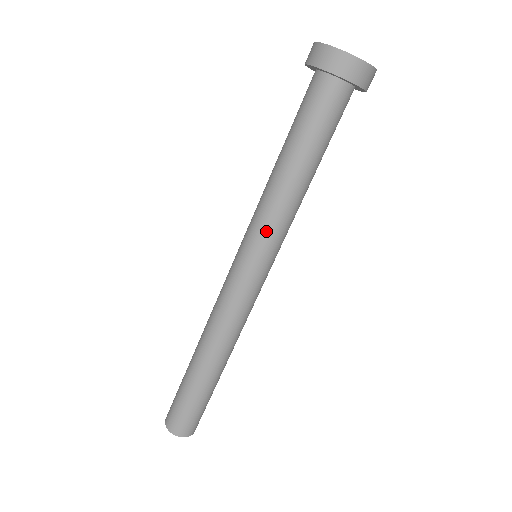
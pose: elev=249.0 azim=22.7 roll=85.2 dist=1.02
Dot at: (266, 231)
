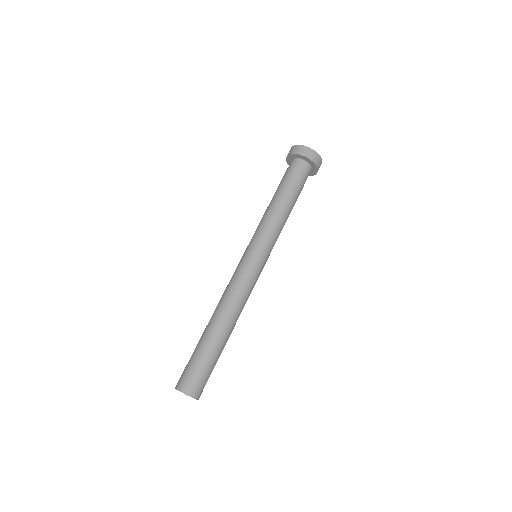
Dot at: (273, 238)
